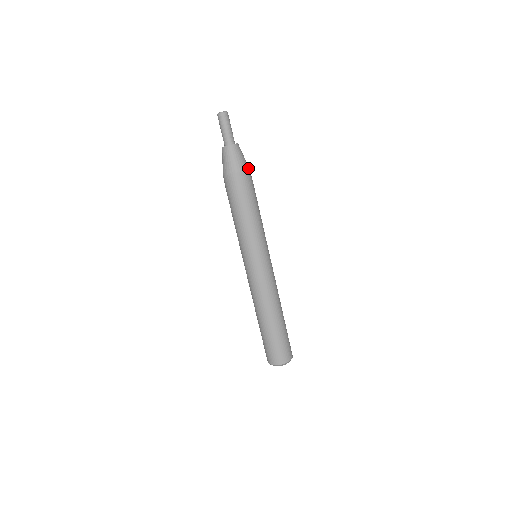
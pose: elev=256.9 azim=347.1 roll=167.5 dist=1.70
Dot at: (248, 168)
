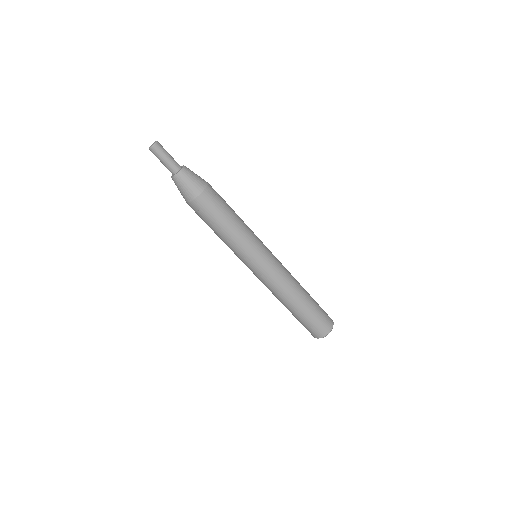
Dot at: (204, 187)
